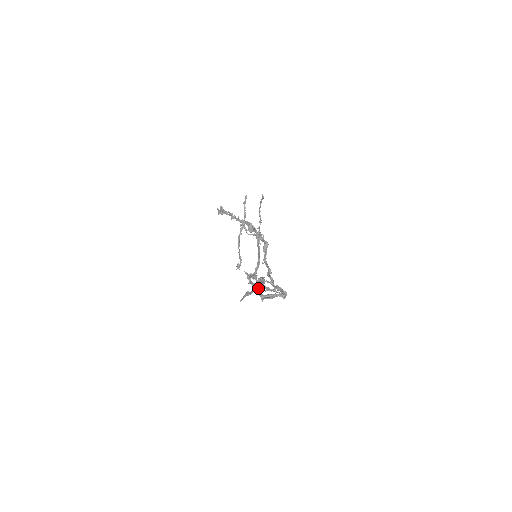
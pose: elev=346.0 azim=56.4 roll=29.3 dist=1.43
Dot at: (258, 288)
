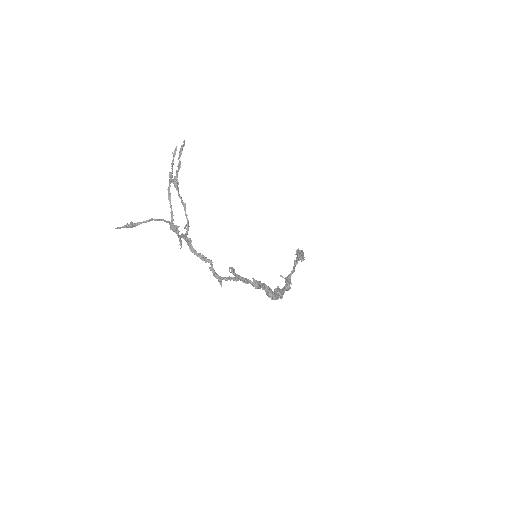
Dot at: (210, 264)
